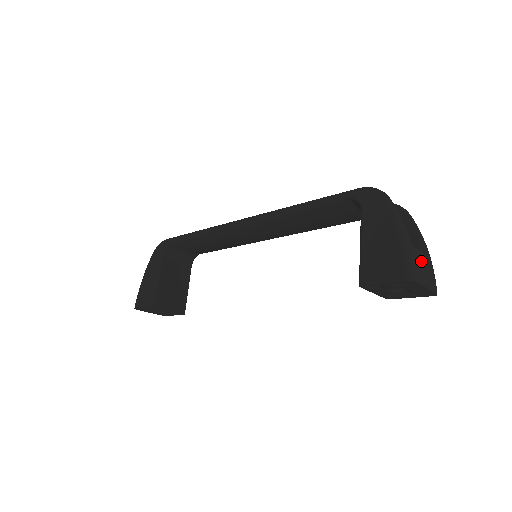
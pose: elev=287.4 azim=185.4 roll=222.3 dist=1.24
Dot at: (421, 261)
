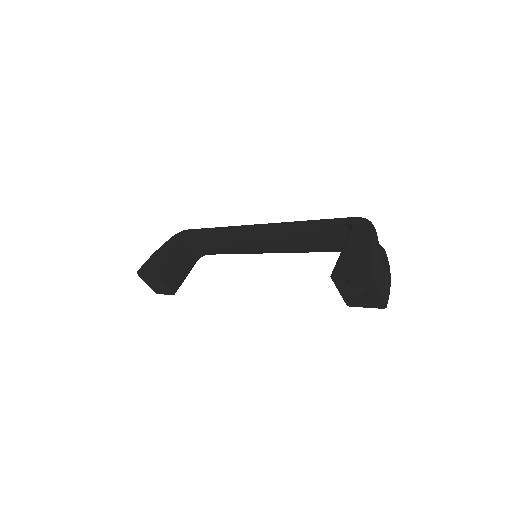
Dot at: (383, 273)
